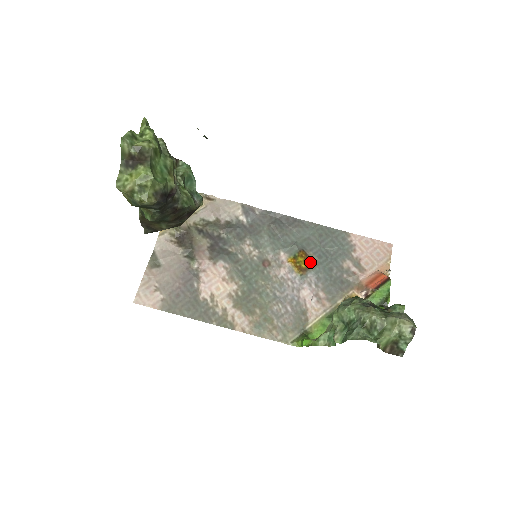
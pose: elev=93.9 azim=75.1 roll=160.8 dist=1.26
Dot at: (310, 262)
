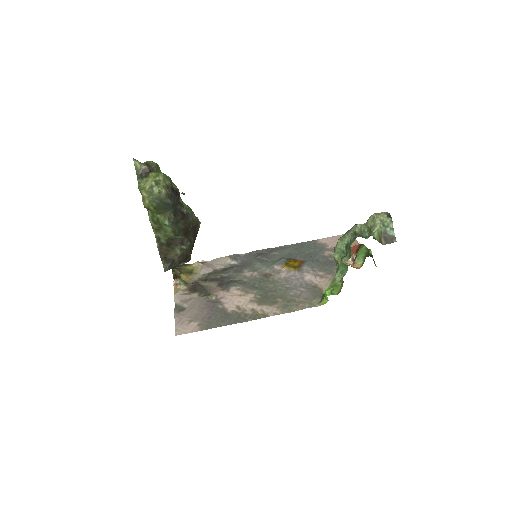
Dot at: (299, 262)
